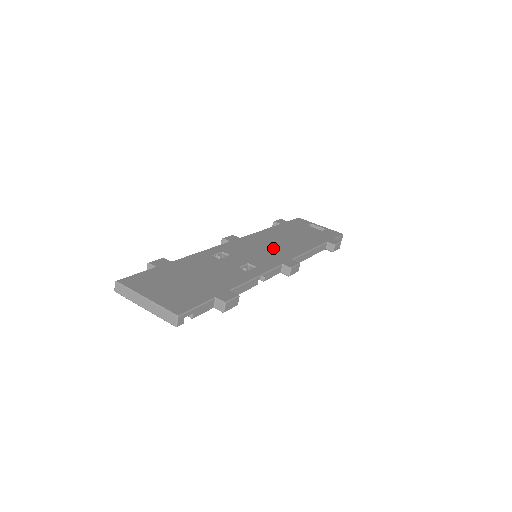
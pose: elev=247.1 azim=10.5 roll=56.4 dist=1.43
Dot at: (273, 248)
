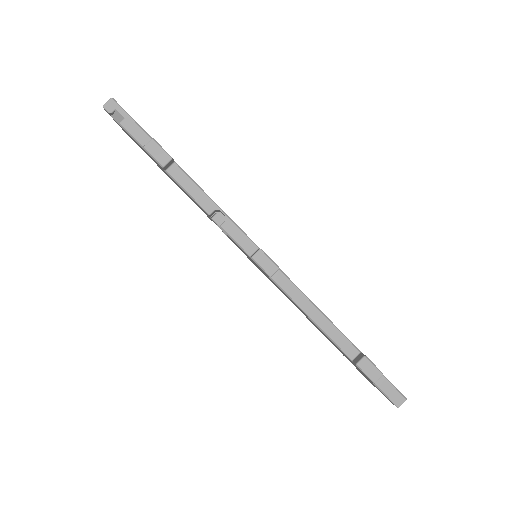
Dot at: occluded
